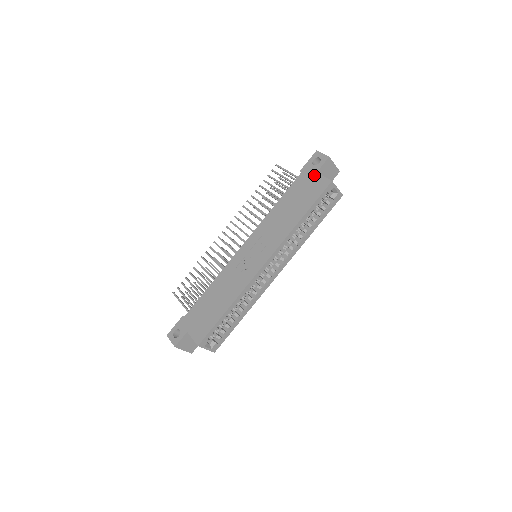
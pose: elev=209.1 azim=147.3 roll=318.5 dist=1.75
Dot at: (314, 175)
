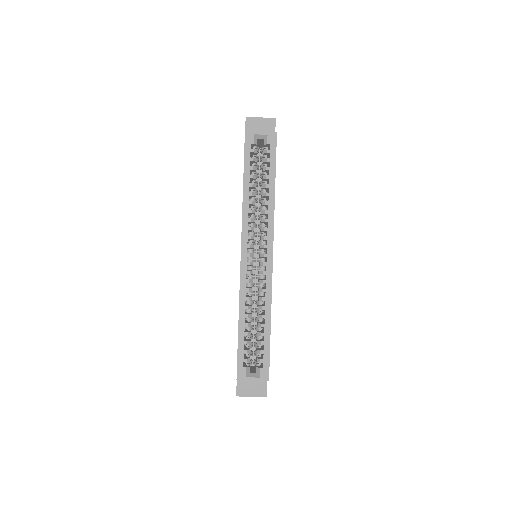
Dot at: occluded
